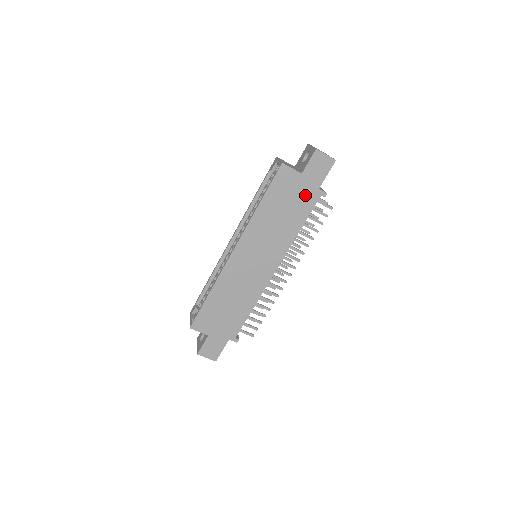
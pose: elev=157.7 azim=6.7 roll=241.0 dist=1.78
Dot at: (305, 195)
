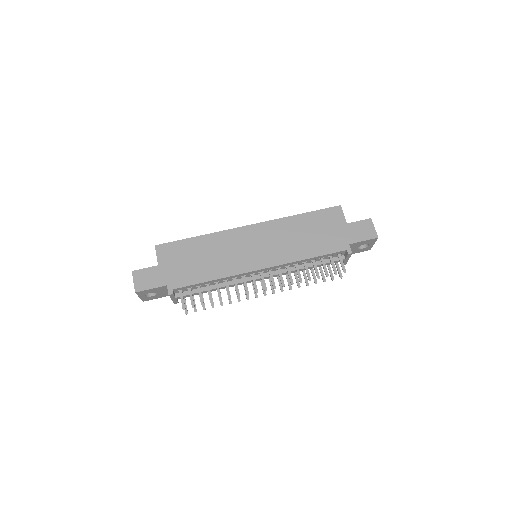
Dot at: (336, 239)
